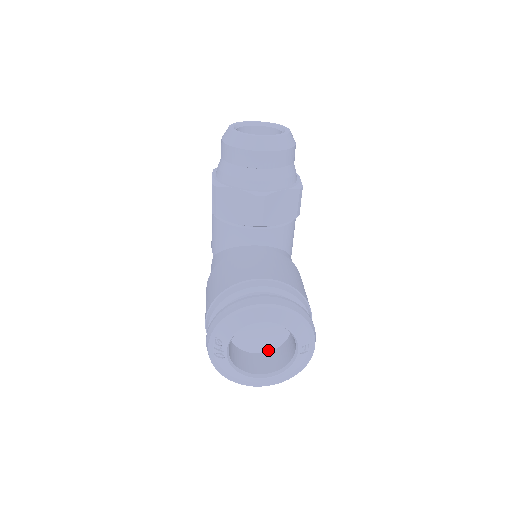
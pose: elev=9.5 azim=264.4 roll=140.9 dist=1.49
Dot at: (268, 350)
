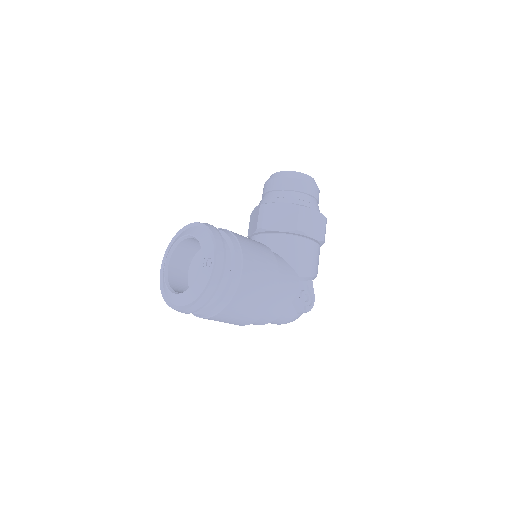
Dot at: occluded
